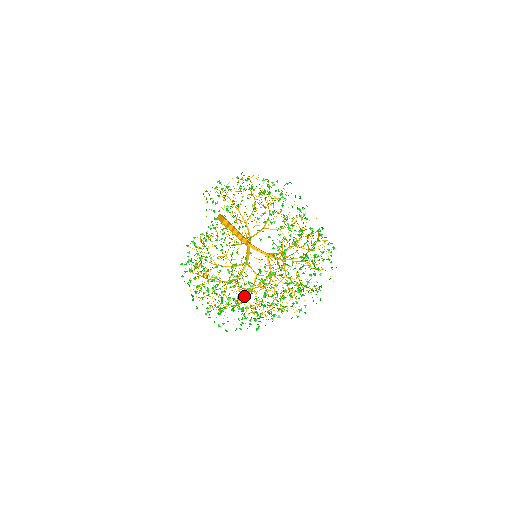
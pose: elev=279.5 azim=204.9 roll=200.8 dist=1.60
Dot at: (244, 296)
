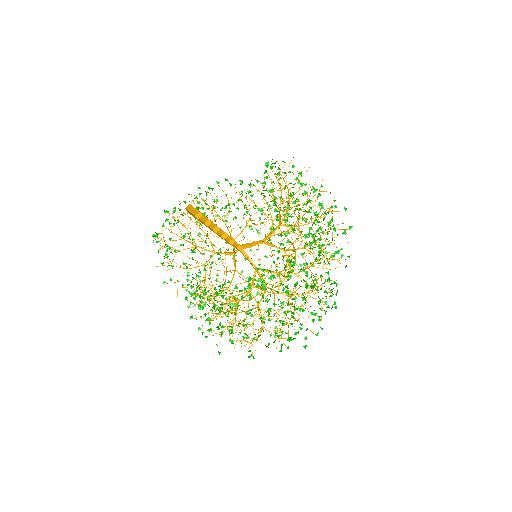
Dot at: (291, 264)
